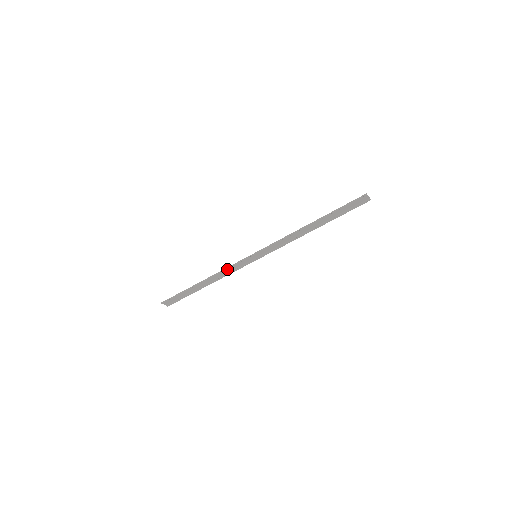
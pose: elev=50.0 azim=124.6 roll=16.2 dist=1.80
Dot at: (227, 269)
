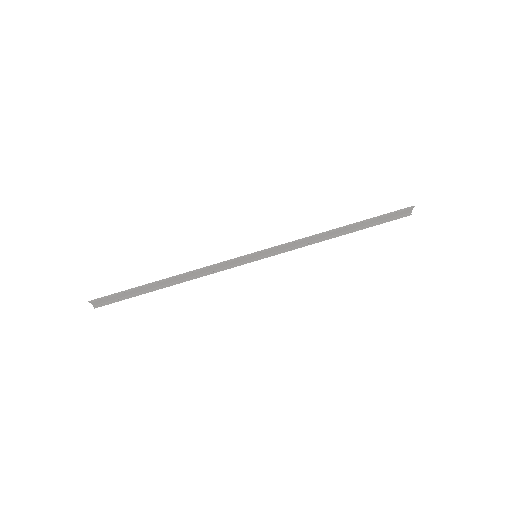
Dot at: (210, 267)
